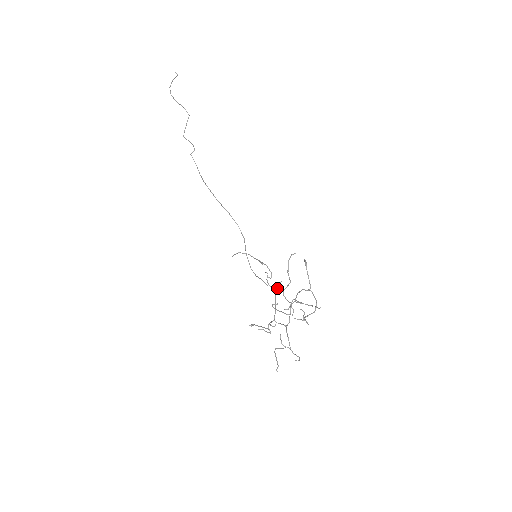
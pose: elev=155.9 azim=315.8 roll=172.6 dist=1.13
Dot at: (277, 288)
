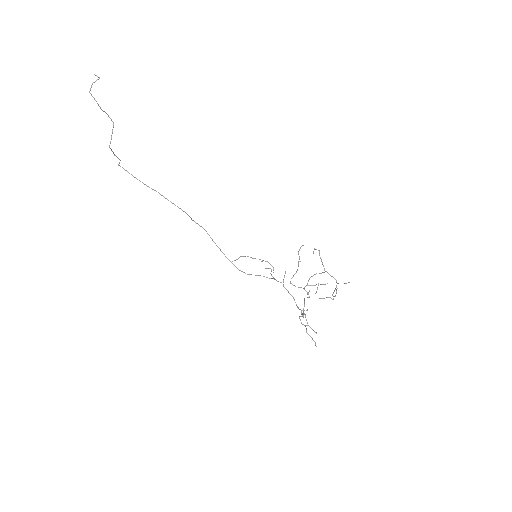
Dot at: occluded
